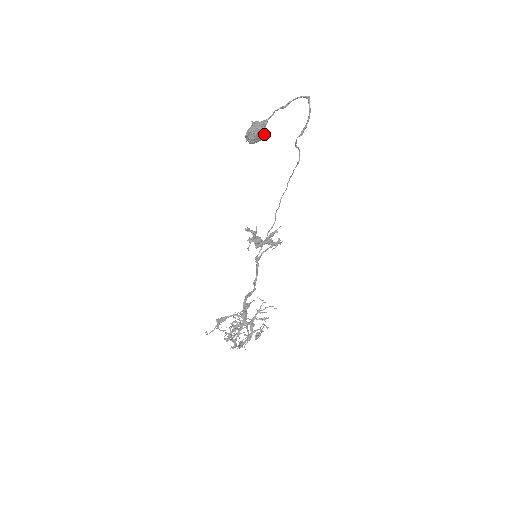
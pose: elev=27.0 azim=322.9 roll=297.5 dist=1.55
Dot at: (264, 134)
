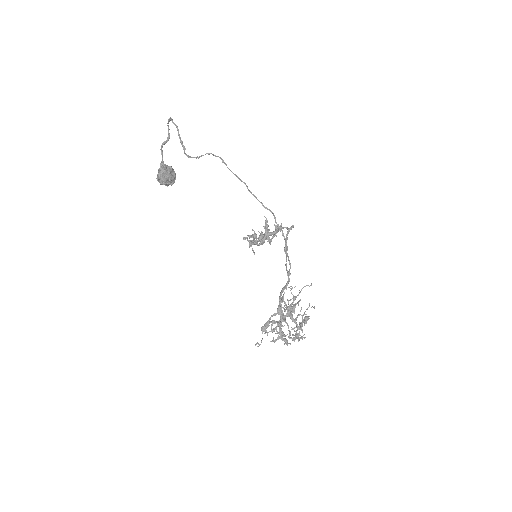
Dot at: (168, 172)
